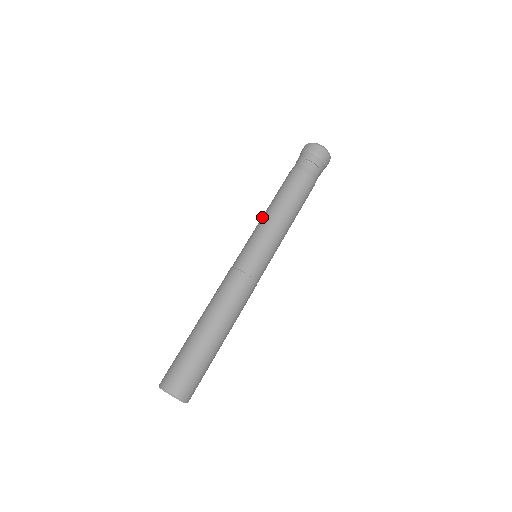
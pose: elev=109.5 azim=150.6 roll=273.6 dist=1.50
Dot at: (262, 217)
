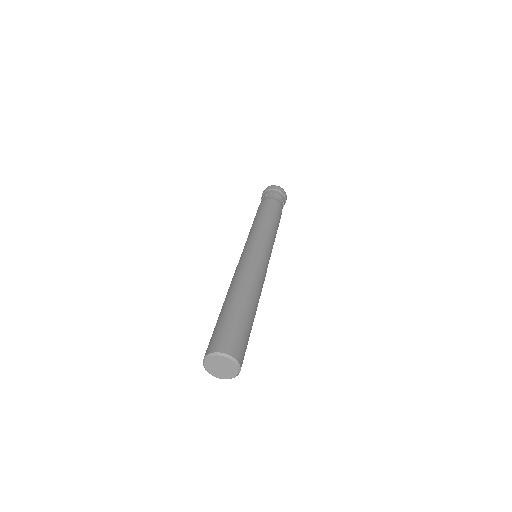
Dot at: (254, 227)
